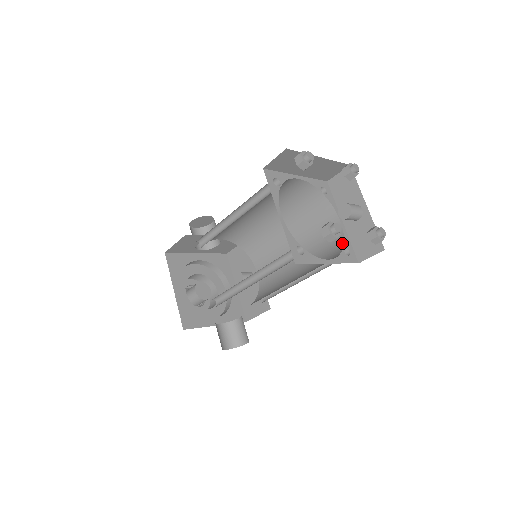
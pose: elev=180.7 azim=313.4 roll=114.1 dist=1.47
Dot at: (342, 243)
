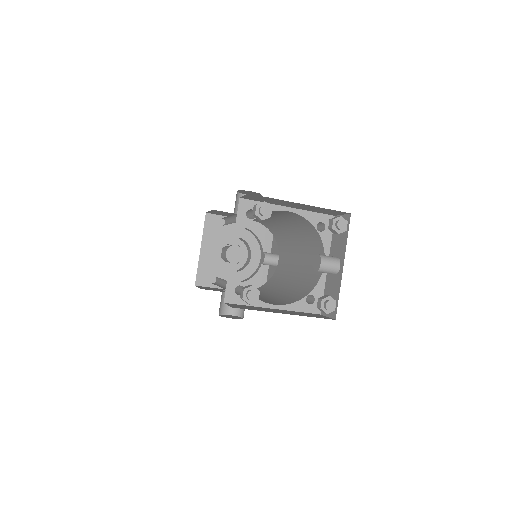
Dot at: (312, 289)
